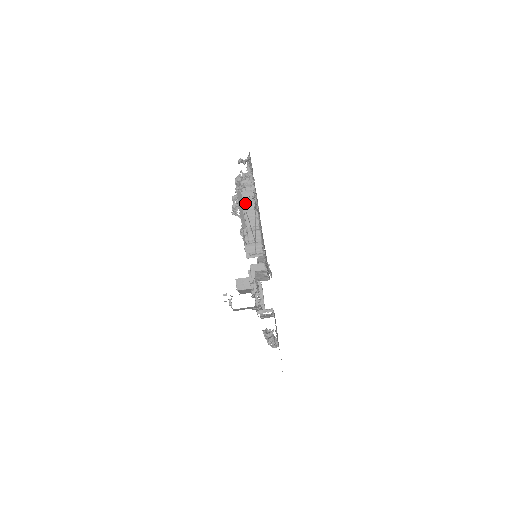
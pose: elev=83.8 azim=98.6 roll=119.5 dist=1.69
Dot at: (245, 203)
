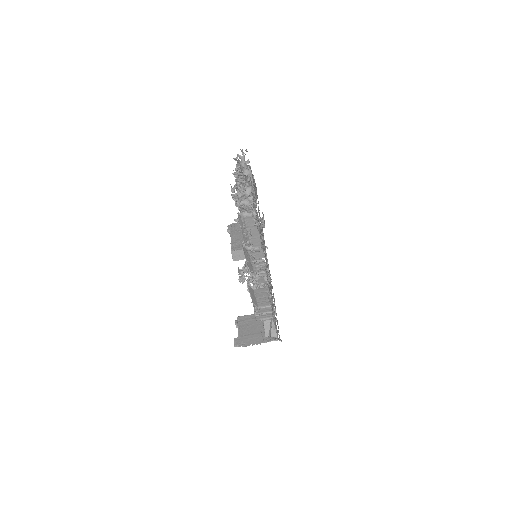
Dot at: (257, 295)
